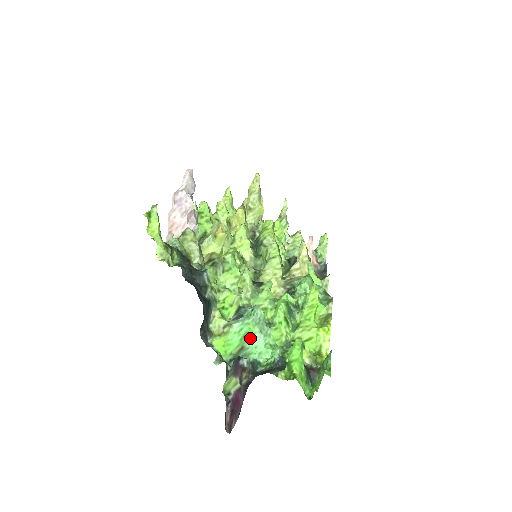
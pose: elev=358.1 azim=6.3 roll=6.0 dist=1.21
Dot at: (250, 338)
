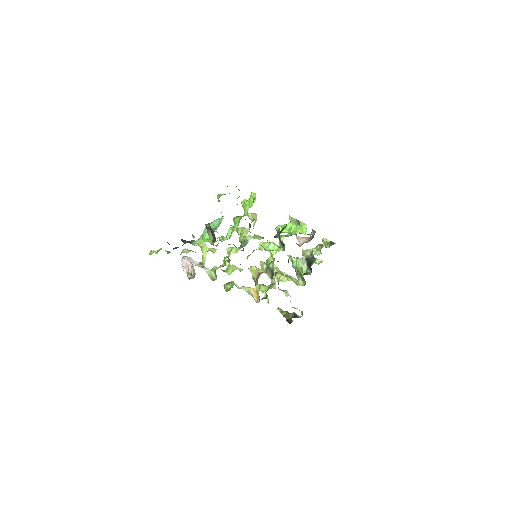
Dot at: (212, 226)
